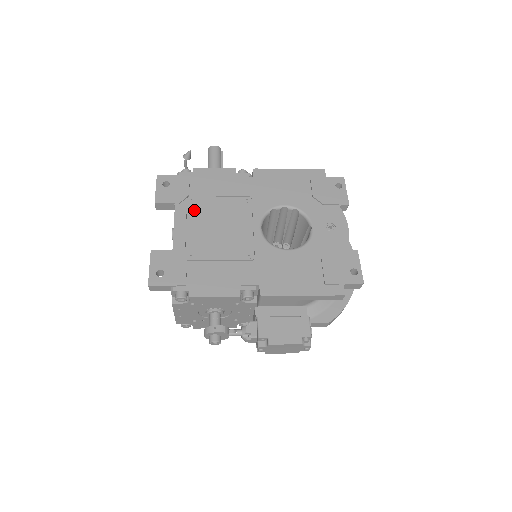
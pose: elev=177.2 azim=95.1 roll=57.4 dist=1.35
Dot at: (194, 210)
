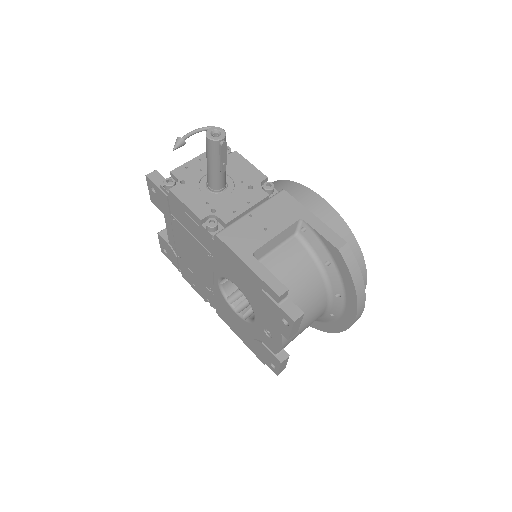
Dot at: (176, 228)
